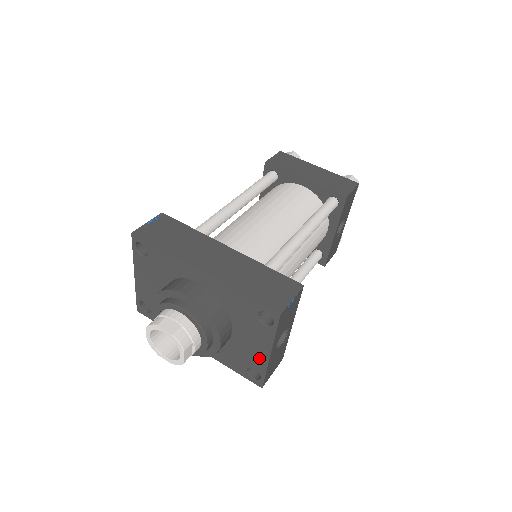
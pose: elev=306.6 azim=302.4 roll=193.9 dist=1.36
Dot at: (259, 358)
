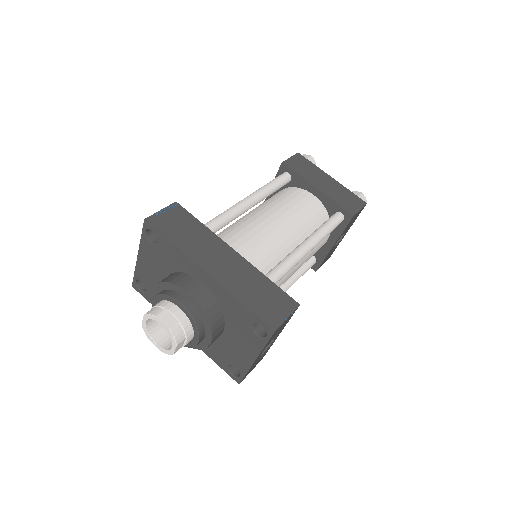
Dot at: (243, 360)
